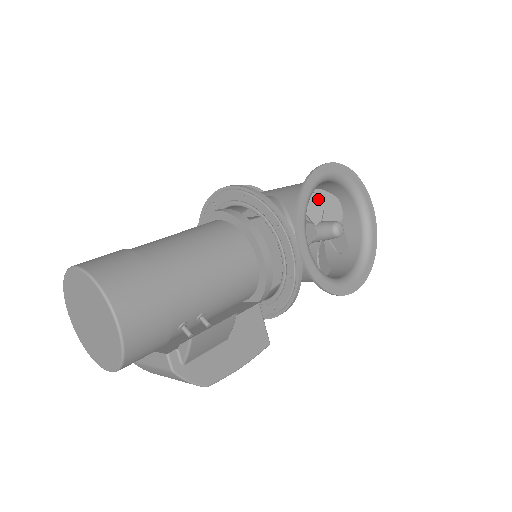
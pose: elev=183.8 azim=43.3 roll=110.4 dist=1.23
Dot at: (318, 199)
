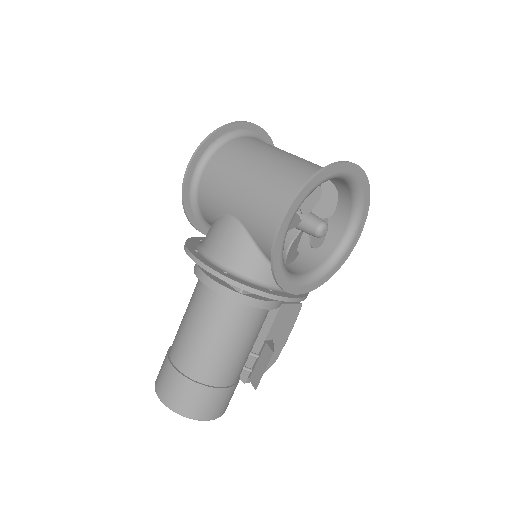
Dot at: occluded
